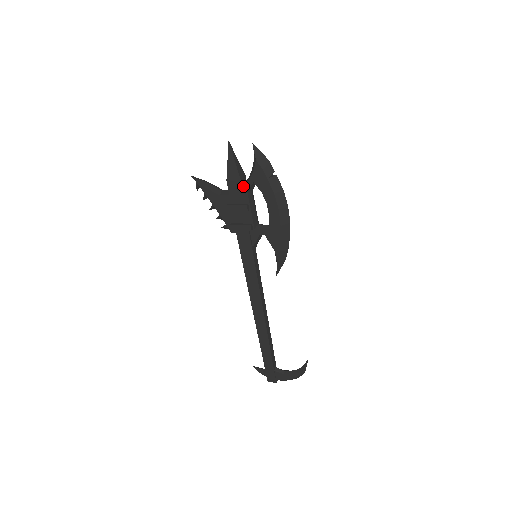
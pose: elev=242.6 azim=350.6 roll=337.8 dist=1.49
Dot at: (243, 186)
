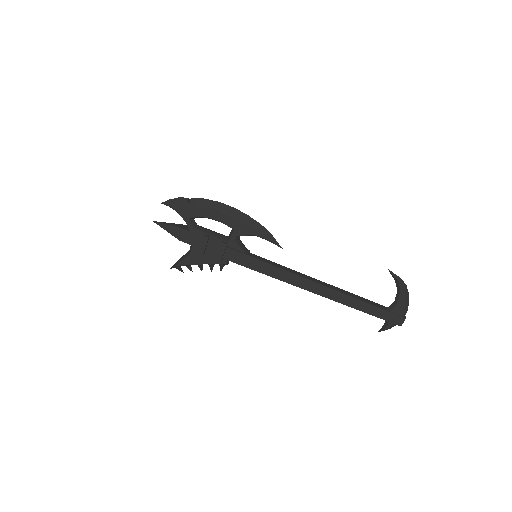
Dot at: (189, 230)
